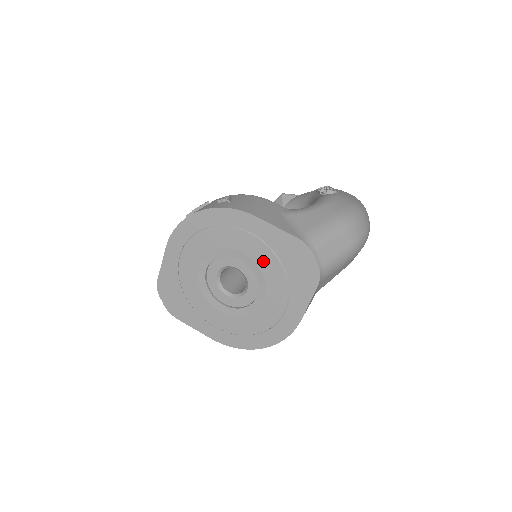
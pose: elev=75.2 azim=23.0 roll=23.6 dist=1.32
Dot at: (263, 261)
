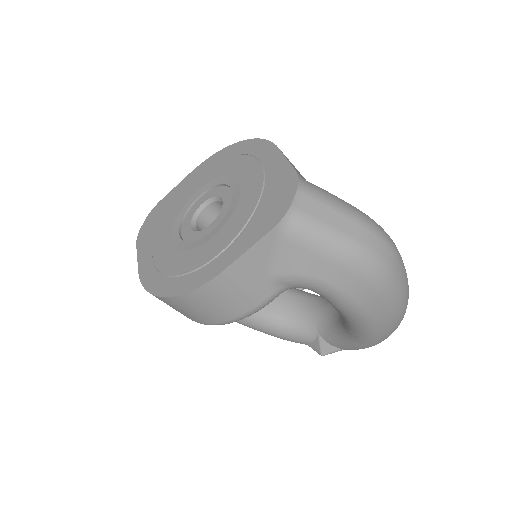
Dot at: (248, 192)
